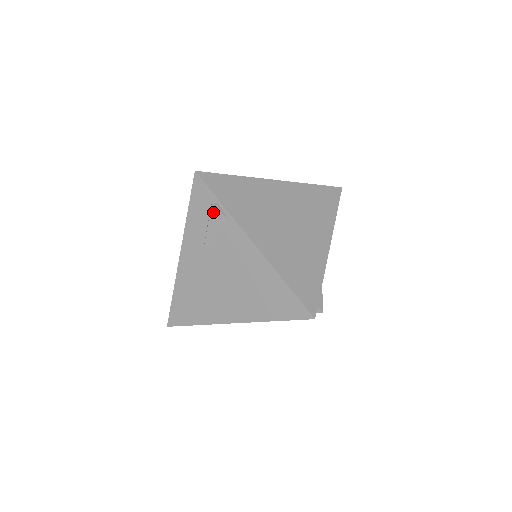
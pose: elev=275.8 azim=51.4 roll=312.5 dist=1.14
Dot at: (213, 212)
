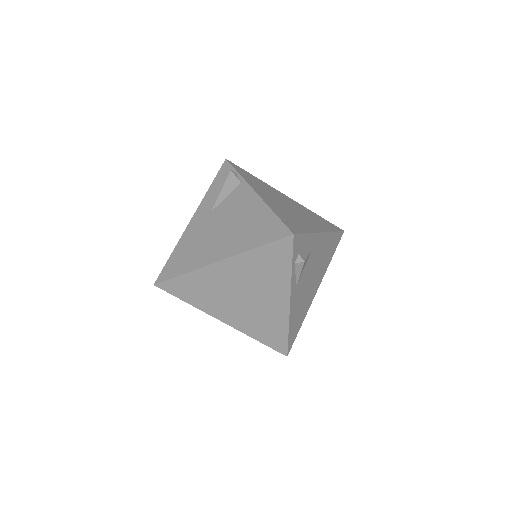
Dot at: (230, 176)
